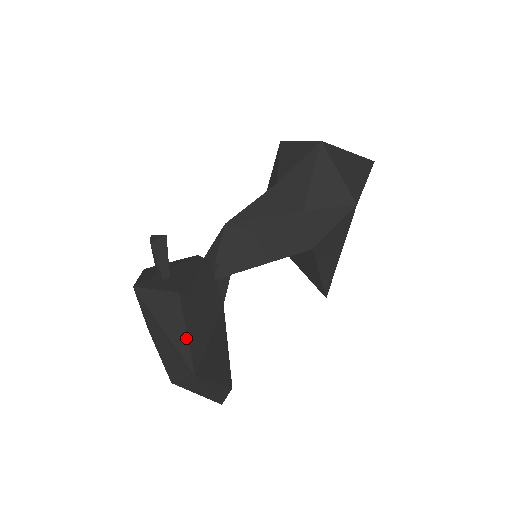
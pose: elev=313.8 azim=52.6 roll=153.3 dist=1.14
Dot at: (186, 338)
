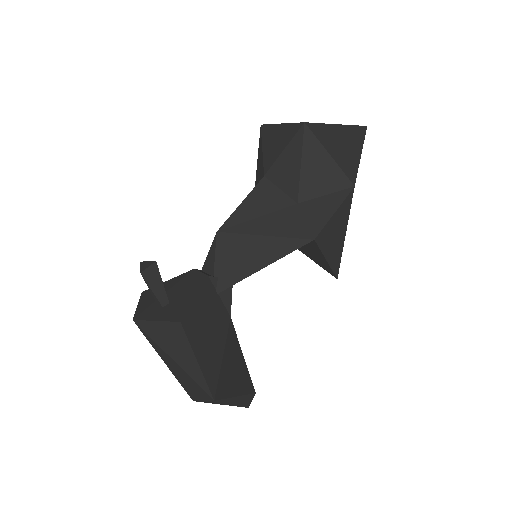
Dot at: (197, 366)
